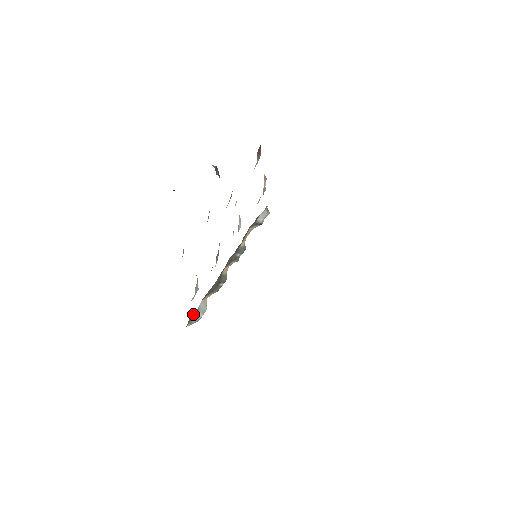
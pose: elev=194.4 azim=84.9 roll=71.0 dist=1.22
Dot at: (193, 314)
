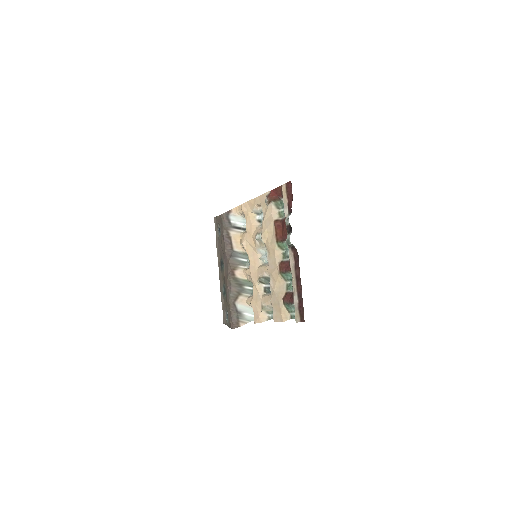
Dot at: (235, 315)
